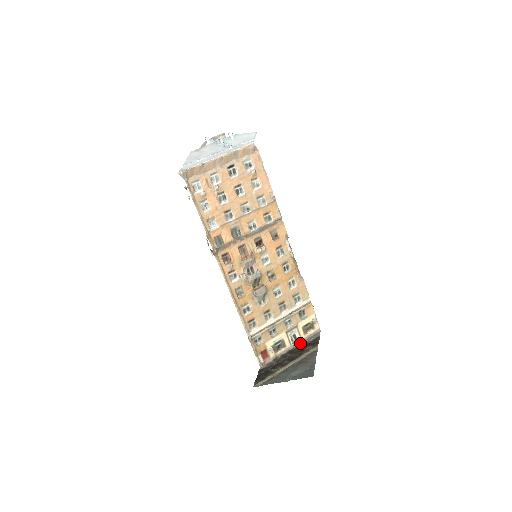
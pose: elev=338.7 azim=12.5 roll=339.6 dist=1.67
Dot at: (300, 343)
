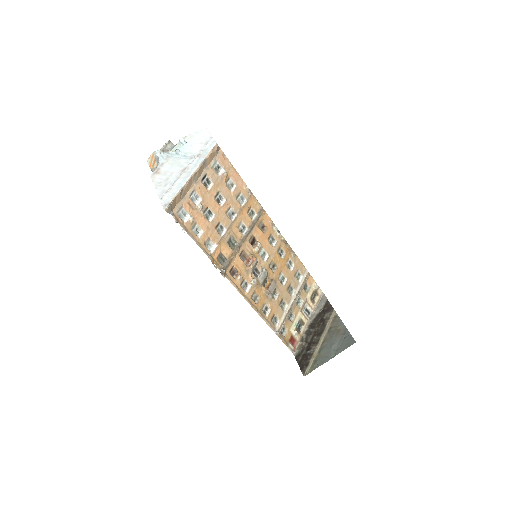
Dot at: (314, 314)
